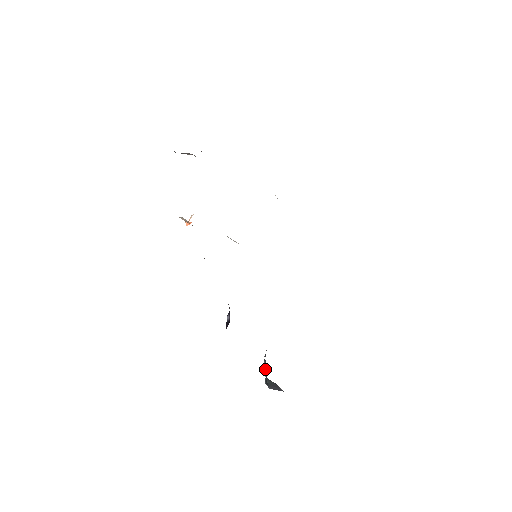
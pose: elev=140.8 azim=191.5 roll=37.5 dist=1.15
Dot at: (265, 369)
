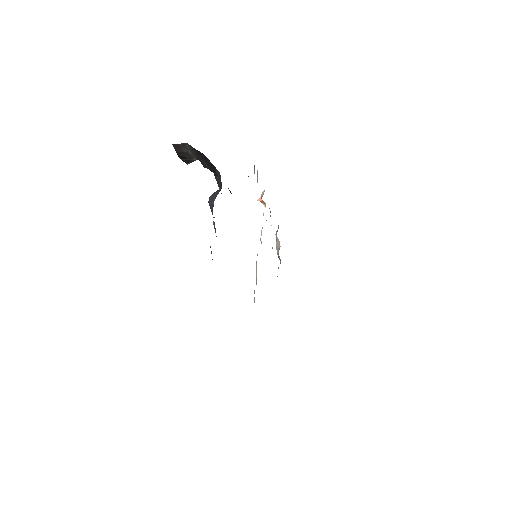
Dot at: occluded
